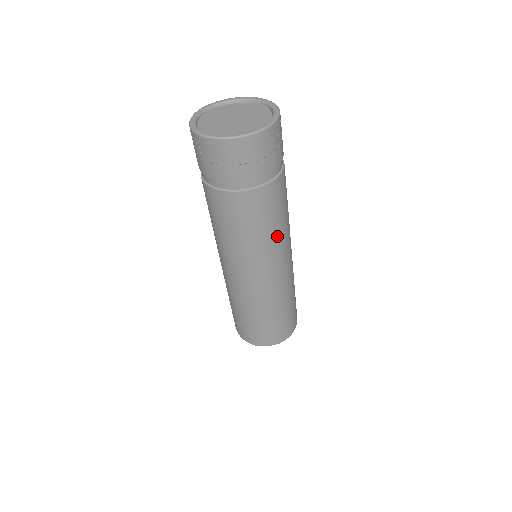
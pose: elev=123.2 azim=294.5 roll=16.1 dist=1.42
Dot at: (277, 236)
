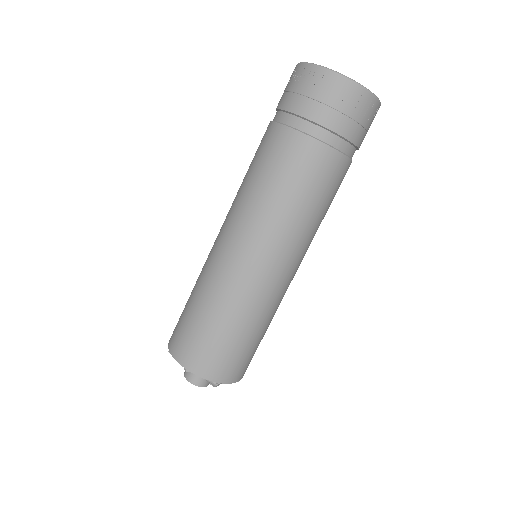
Dot at: (279, 211)
